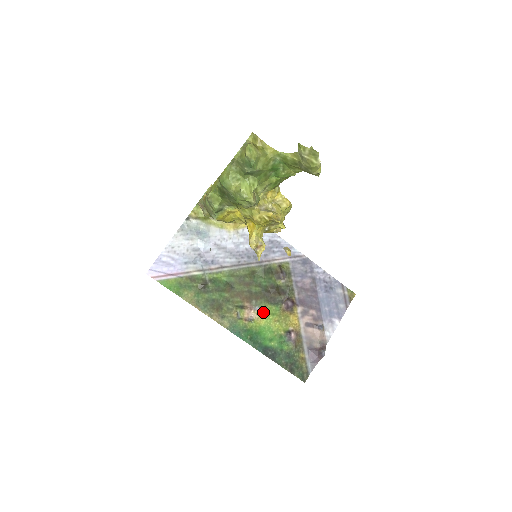
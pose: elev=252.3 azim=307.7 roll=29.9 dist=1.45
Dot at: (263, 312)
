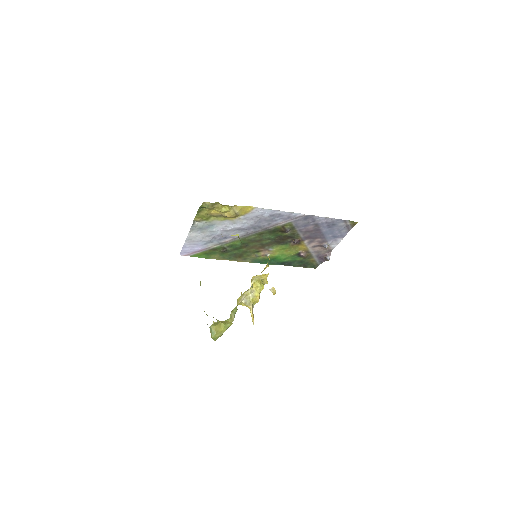
Dot at: (276, 250)
